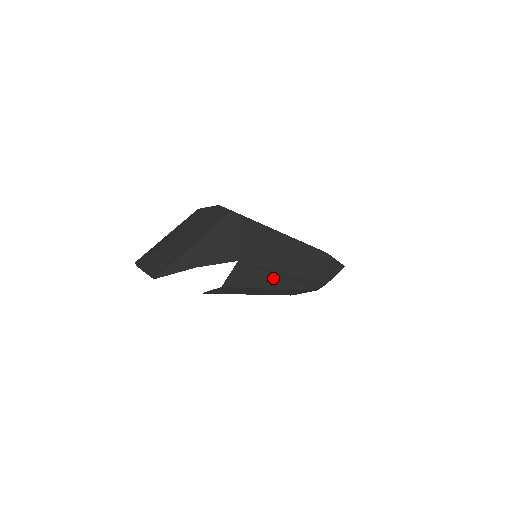
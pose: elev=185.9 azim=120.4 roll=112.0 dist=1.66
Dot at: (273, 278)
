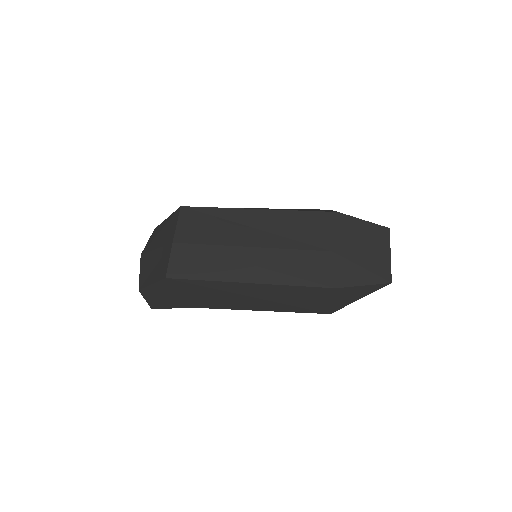
Dot at: occluded
